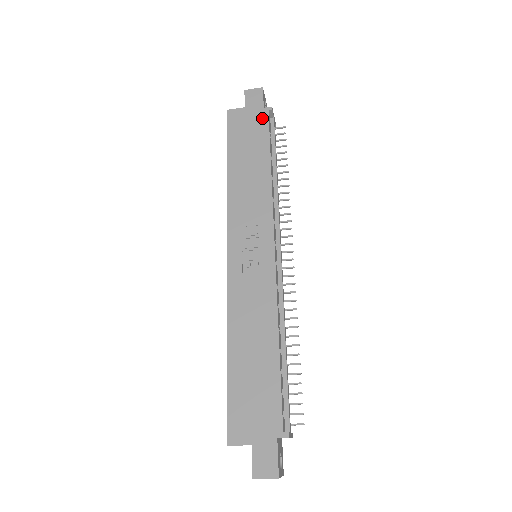
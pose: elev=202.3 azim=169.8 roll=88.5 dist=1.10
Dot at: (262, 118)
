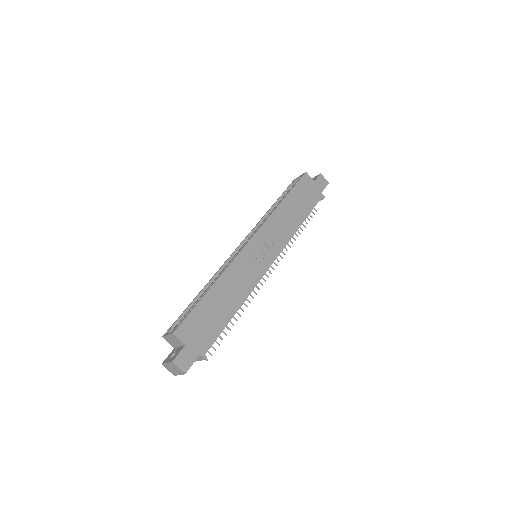
Dot at: (317, 197)
